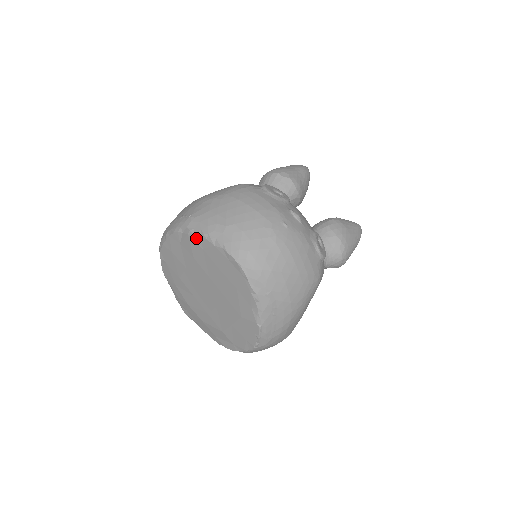
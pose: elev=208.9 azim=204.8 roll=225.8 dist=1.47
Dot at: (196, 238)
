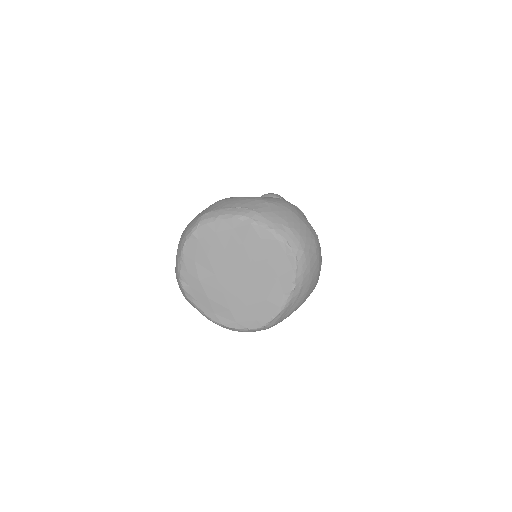
Dot at: (259, 229)
